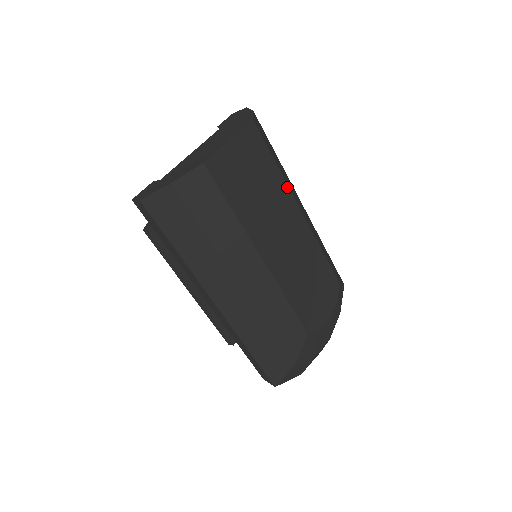
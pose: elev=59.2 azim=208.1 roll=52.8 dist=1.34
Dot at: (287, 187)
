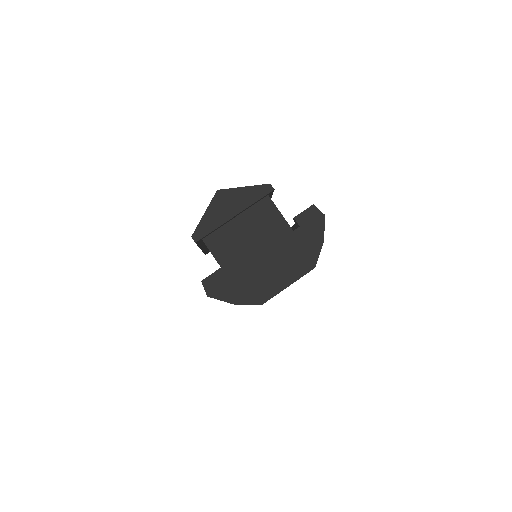
Dot at: occluded
